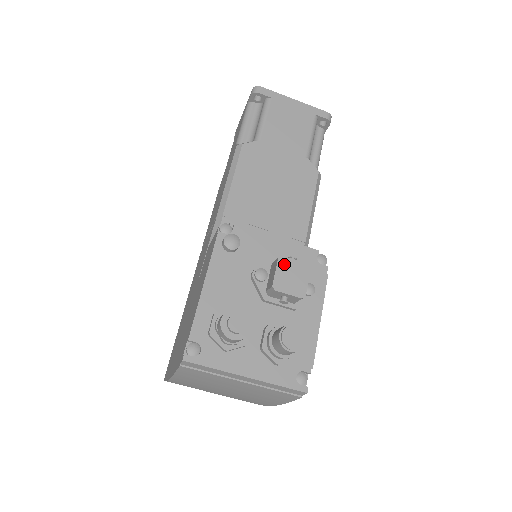
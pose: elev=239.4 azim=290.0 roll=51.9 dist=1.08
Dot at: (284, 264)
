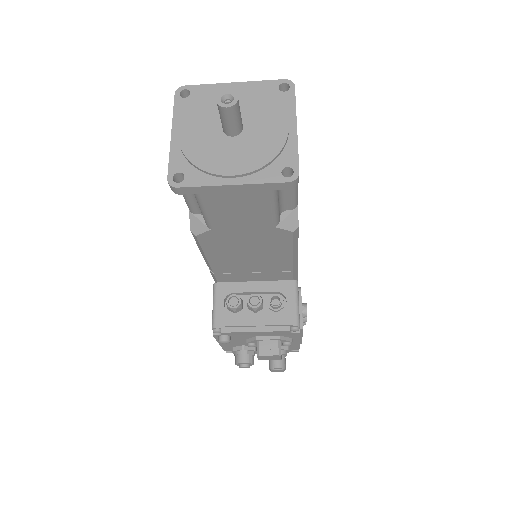
Dot at: (262, 357)
